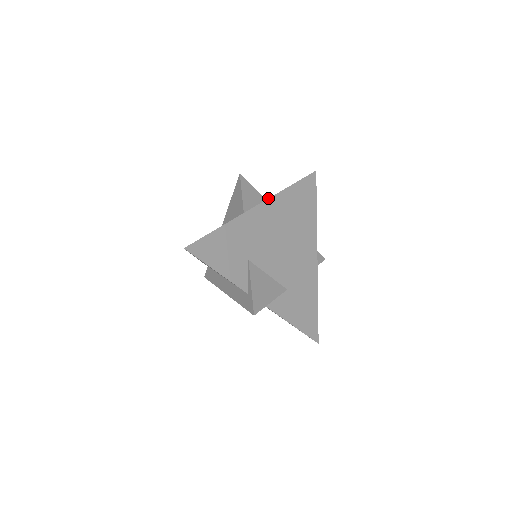
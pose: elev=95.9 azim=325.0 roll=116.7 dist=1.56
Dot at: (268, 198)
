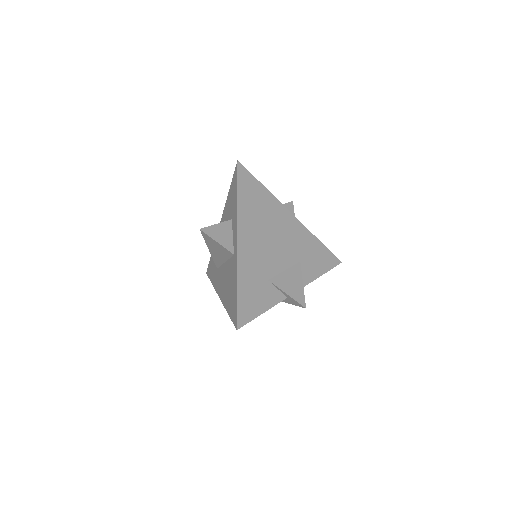
Dot at: (237, 227)
